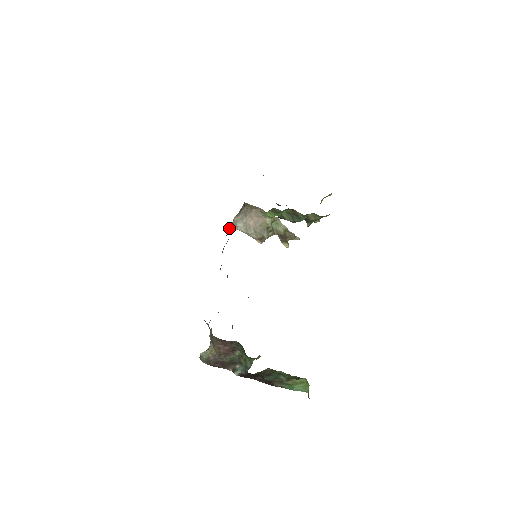
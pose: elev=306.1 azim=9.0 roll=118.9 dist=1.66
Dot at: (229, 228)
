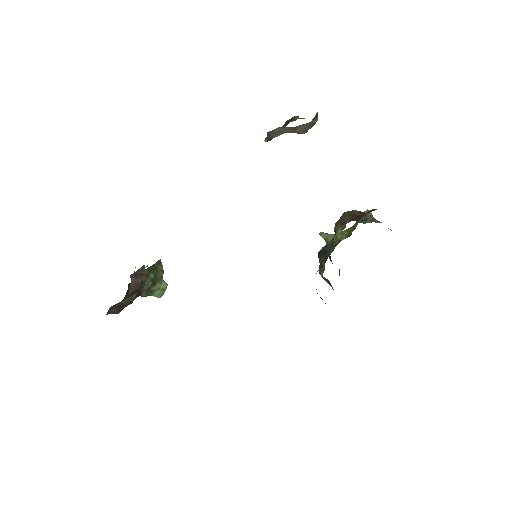
Dot at: occluded
